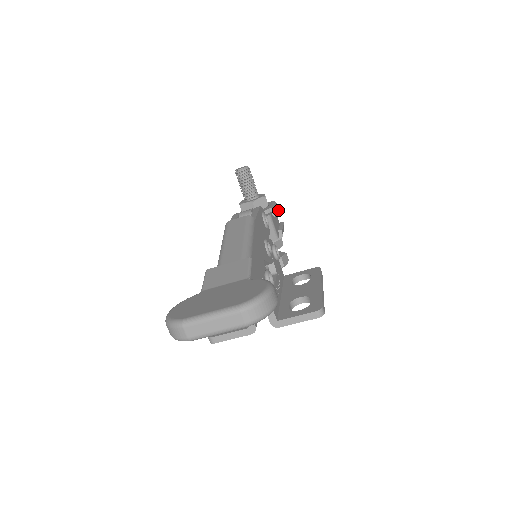
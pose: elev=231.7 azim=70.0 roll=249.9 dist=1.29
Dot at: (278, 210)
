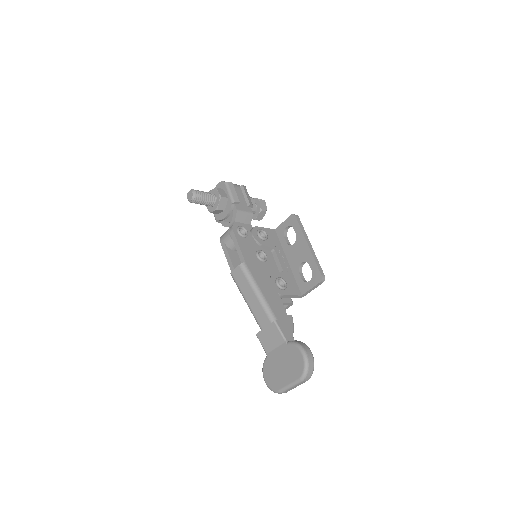
Dot at: (235, 191)
